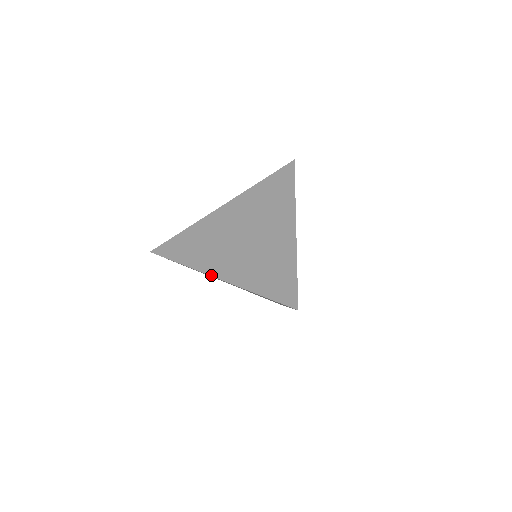
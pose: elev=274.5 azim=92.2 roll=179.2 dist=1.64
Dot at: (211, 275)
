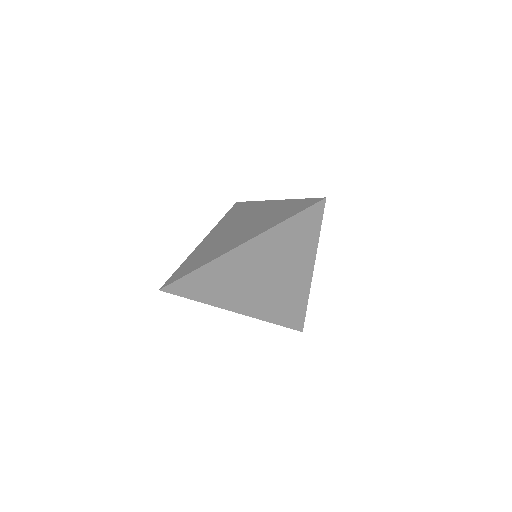
Dot at: (234, 247)
